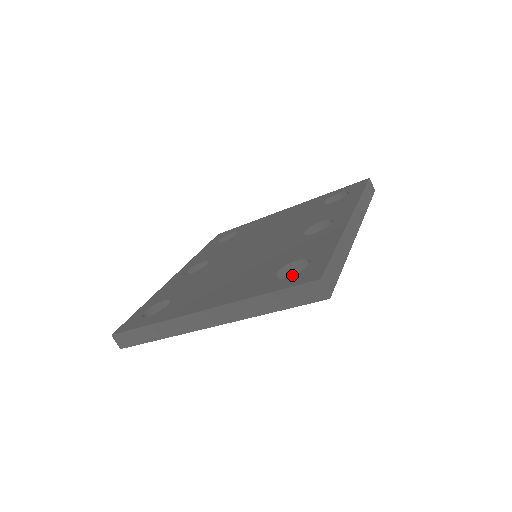
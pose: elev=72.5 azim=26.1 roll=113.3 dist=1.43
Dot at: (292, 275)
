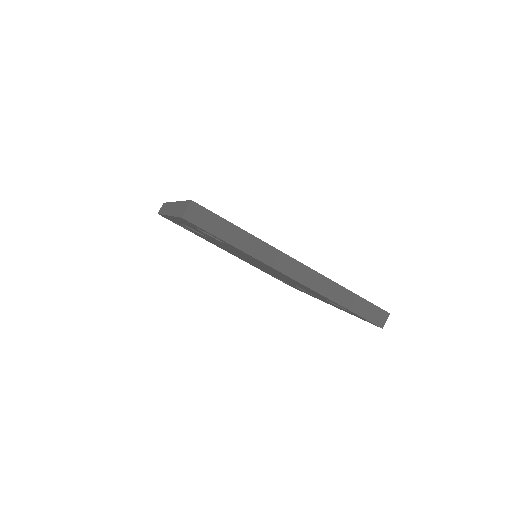
Dot at: occluded
